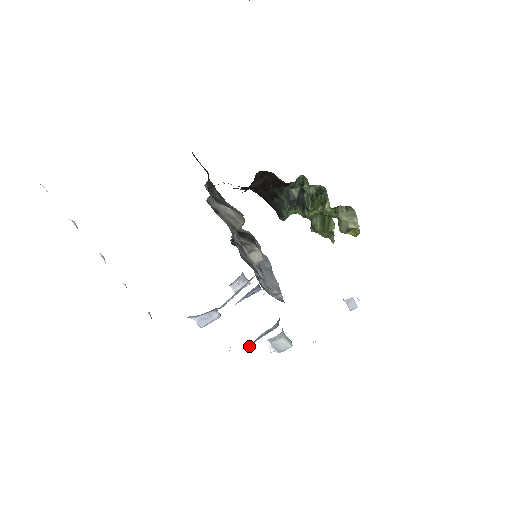
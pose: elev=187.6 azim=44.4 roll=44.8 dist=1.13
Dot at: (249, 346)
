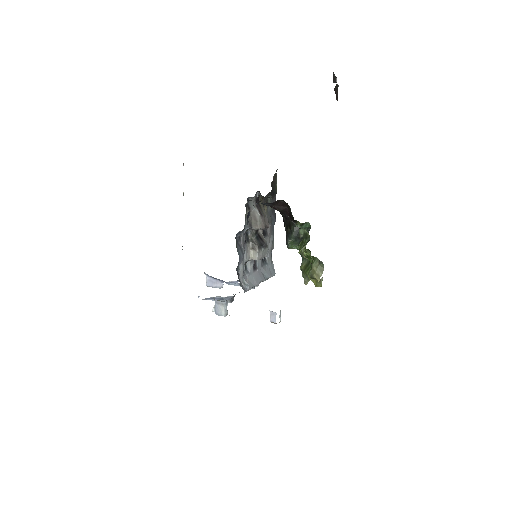
Dot at: (206, 299)
